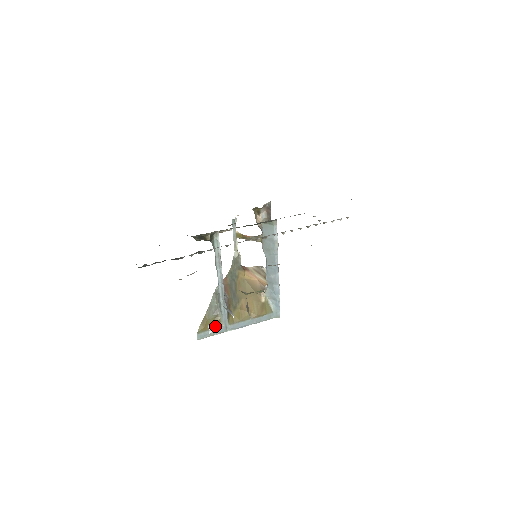
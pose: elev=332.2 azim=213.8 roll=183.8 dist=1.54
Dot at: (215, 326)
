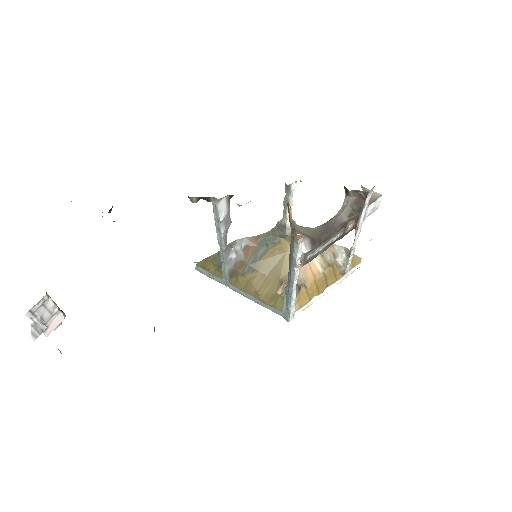
Dot at: (216, 273)
